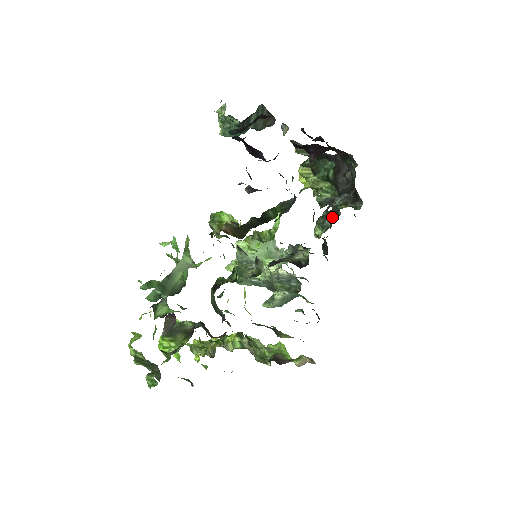
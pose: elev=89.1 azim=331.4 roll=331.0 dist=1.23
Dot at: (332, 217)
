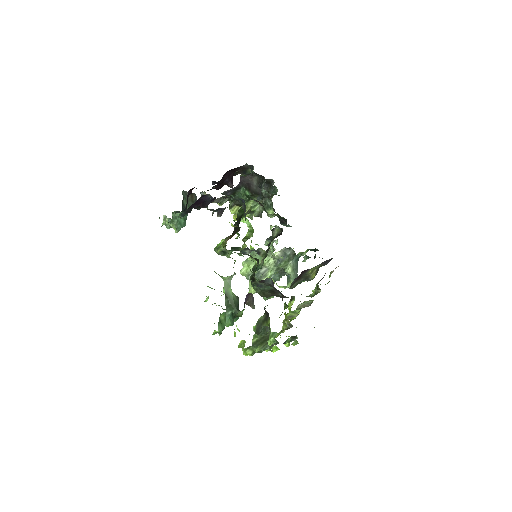
Dot at: occluded
